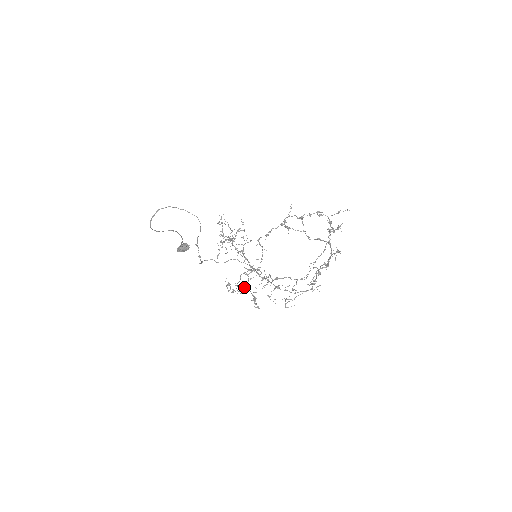
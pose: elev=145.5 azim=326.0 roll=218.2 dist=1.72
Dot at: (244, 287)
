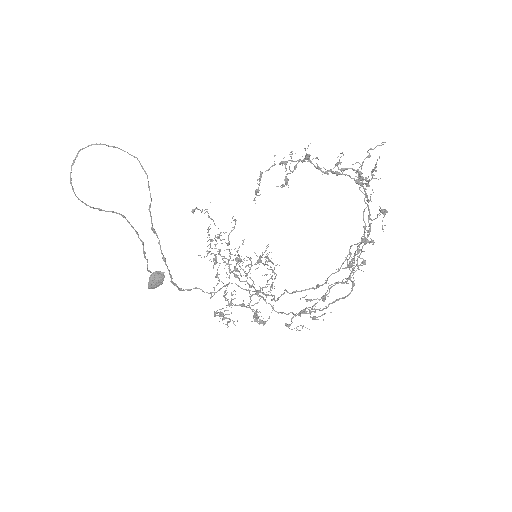
Dot at: (240, 305)
